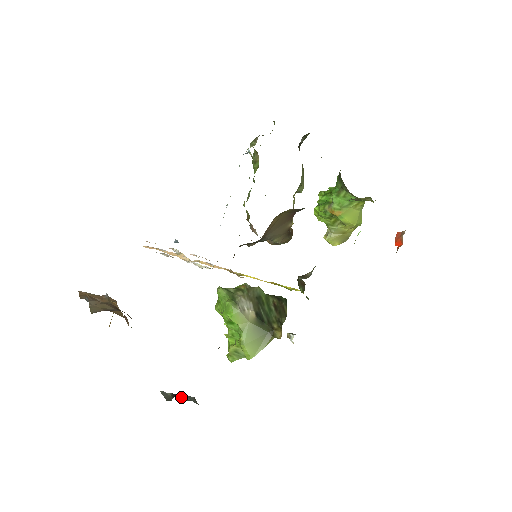
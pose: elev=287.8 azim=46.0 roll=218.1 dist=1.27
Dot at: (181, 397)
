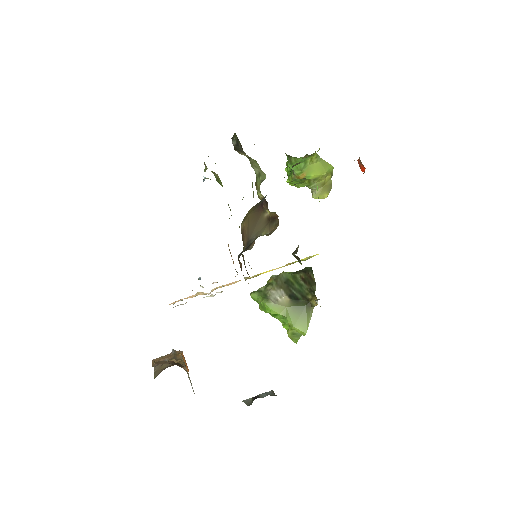
Dot at: (260, 397)
